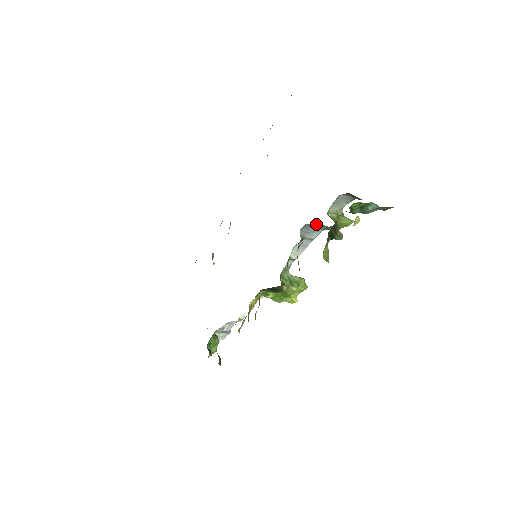
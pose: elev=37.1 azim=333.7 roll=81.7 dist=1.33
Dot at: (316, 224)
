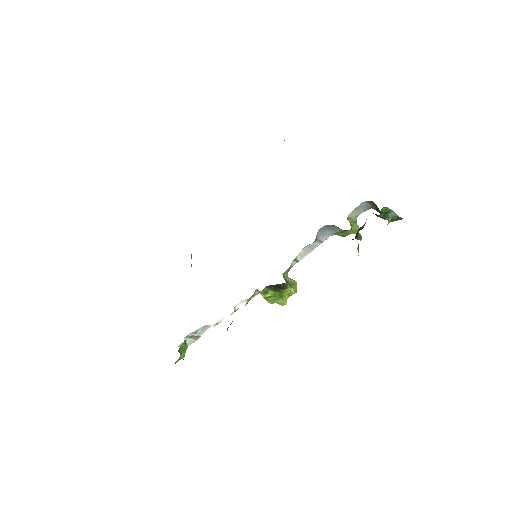
Dot at: (333, 226)
